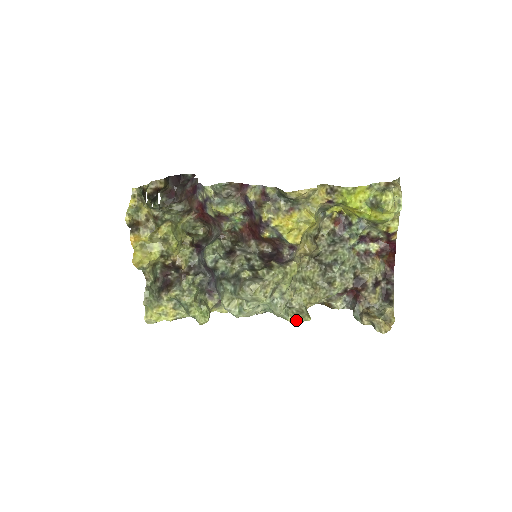
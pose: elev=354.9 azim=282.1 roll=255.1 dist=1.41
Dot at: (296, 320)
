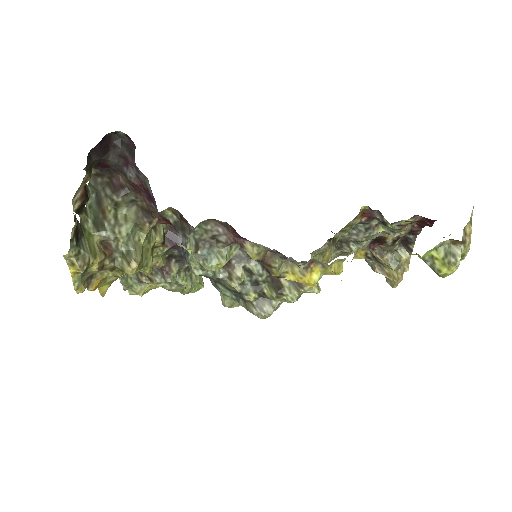
Dot at: occluded
